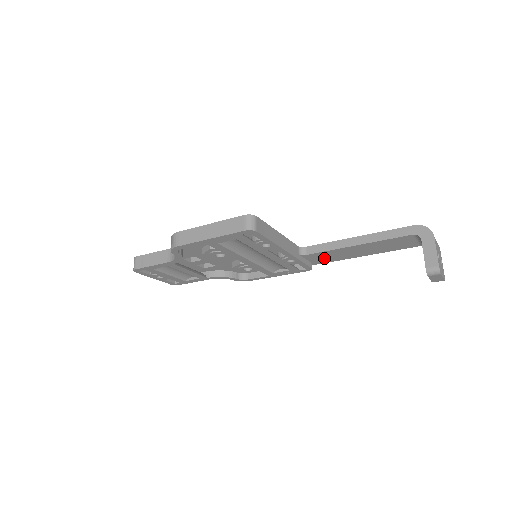
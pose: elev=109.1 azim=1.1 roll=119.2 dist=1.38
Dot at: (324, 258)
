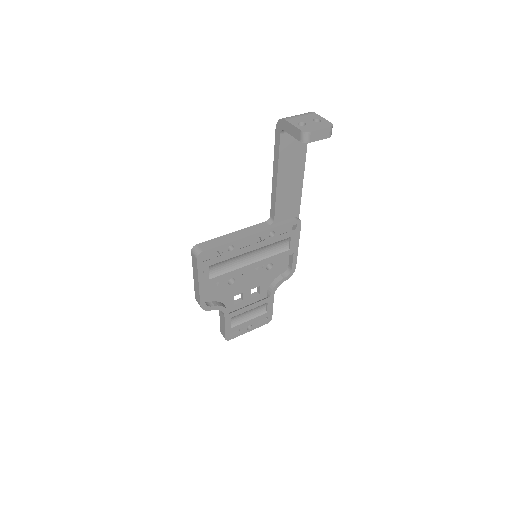
Dot at: (289, 207)
